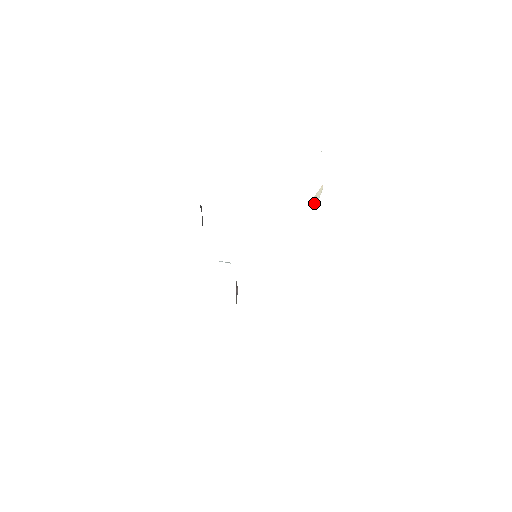
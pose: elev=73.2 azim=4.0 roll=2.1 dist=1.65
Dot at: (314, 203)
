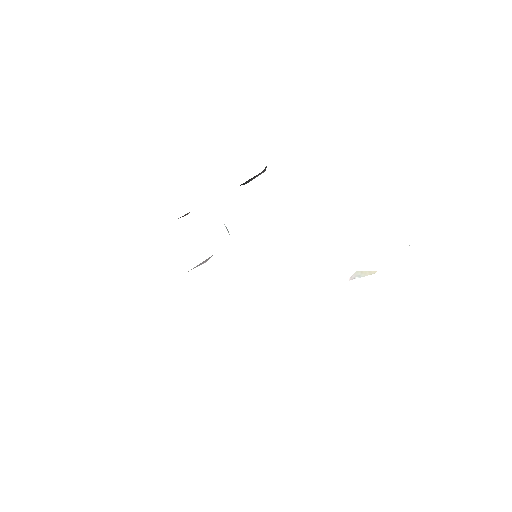
Dot at: (354, 275)
